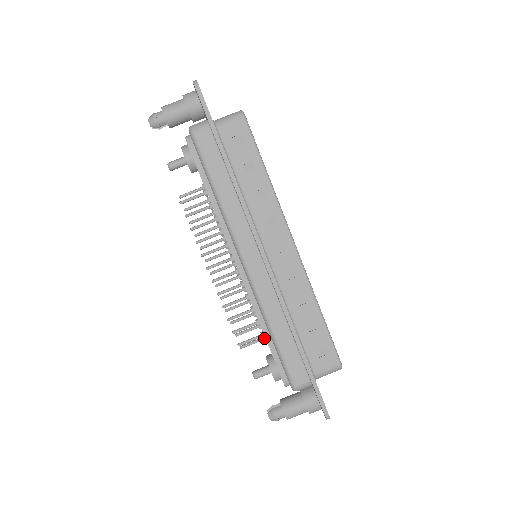
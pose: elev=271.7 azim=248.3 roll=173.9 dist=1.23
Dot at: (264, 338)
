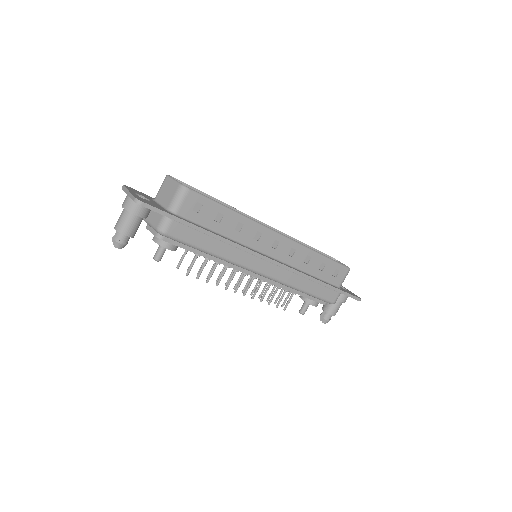
Dot at: occluded
